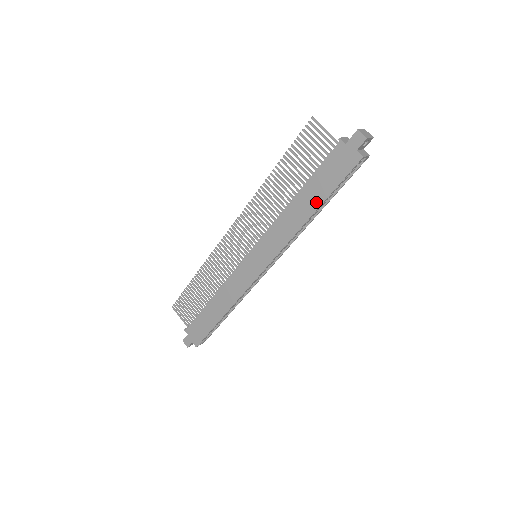
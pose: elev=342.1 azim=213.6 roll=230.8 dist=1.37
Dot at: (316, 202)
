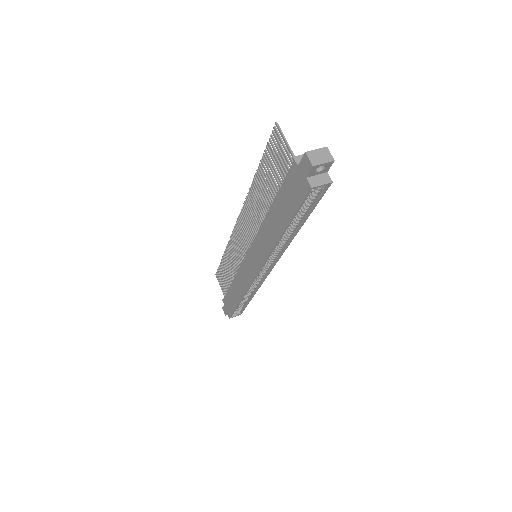
Dot at: (282, 223)
